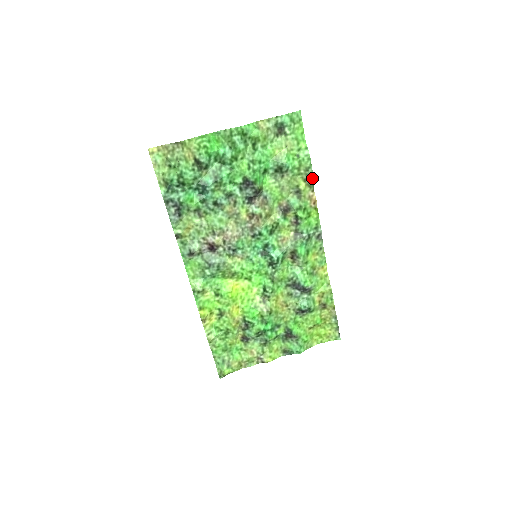
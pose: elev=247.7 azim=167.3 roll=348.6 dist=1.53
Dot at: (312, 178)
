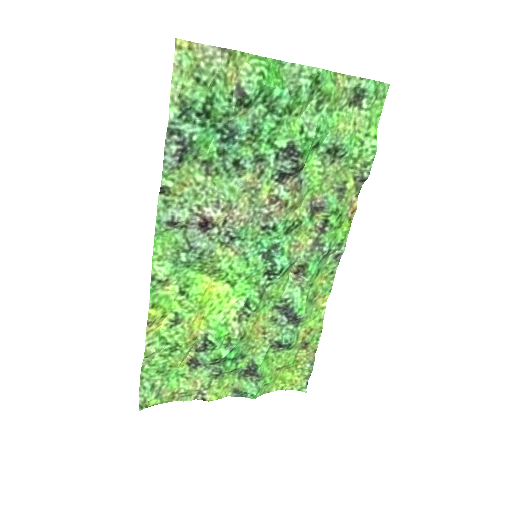
Dot at: (365, 179)
